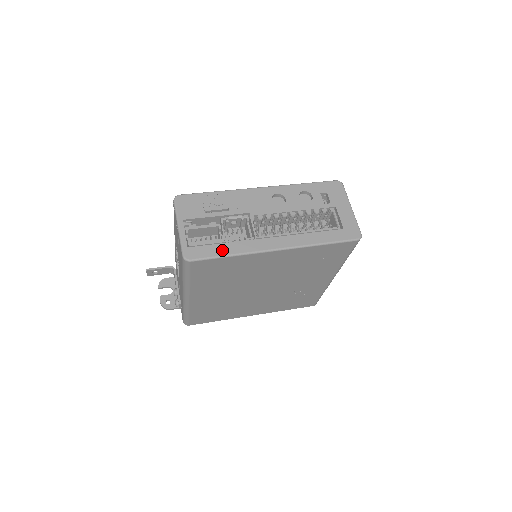
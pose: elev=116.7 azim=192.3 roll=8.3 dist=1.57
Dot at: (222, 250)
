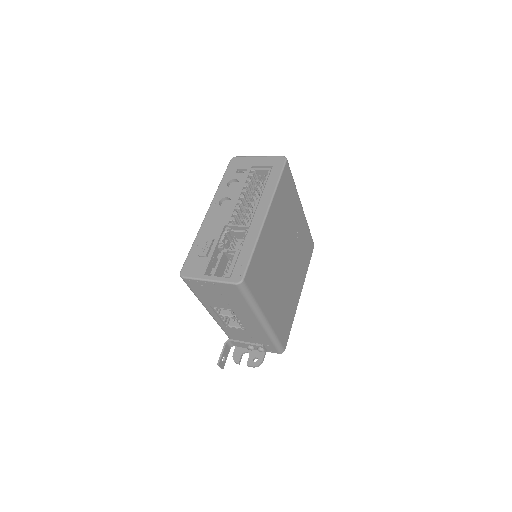
Dot at: (246, 253)
